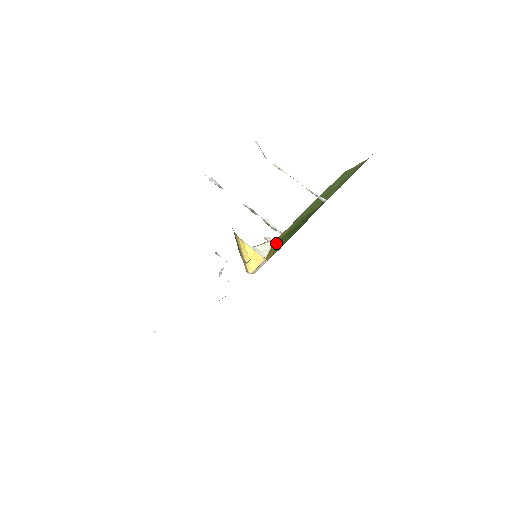
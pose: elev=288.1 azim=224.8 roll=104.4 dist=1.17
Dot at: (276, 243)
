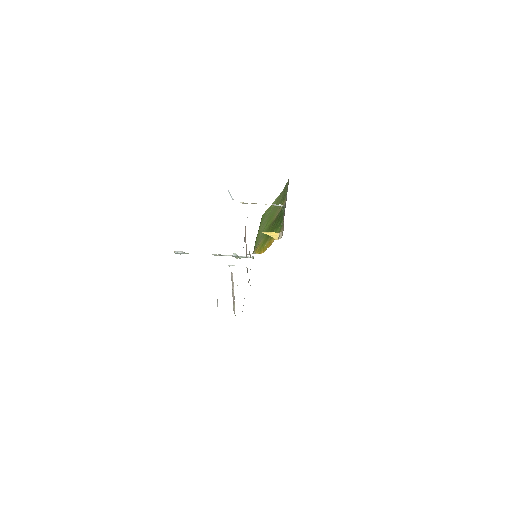
Dot at: (265, 242)
